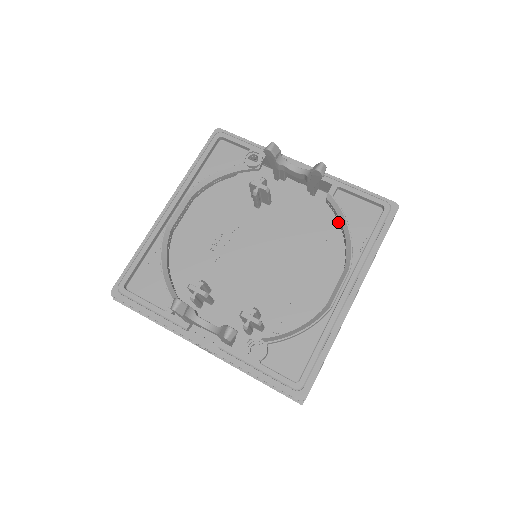
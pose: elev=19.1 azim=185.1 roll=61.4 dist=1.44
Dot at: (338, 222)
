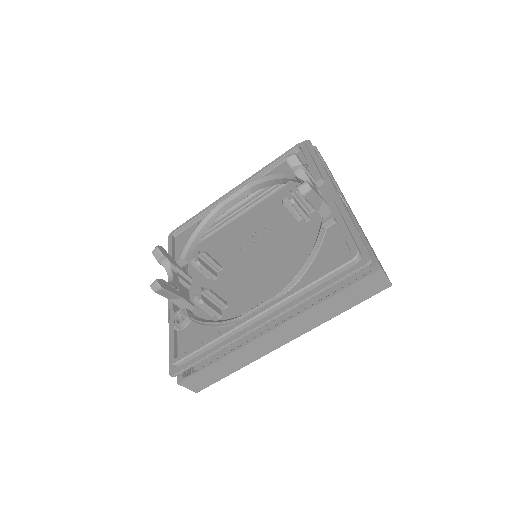
Dot at: occluded
